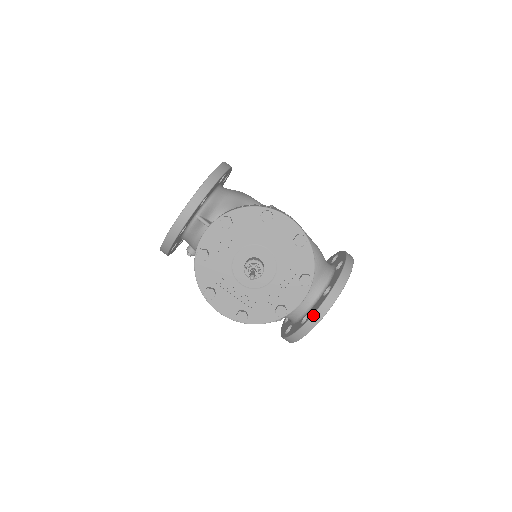
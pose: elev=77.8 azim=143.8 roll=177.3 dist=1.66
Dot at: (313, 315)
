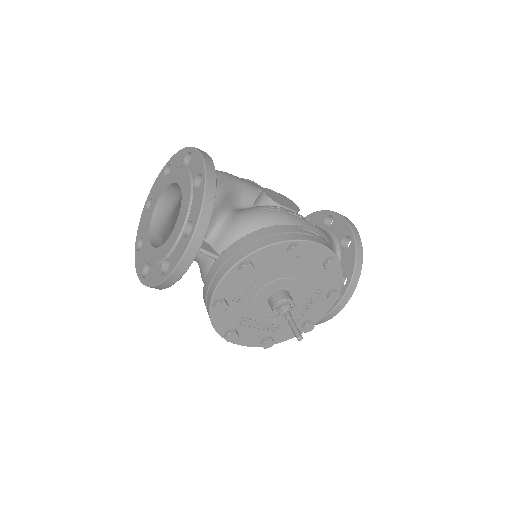
Dot at: (332, 311)
